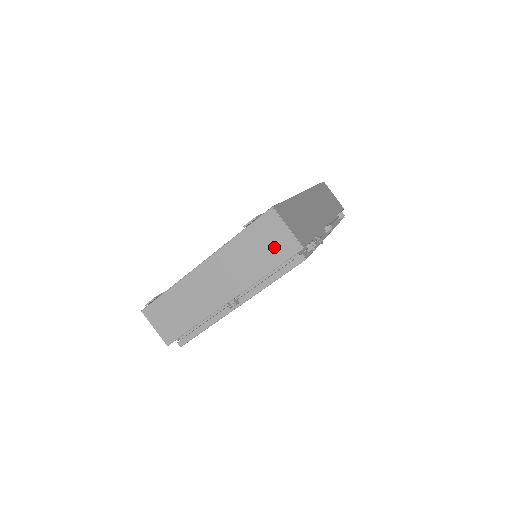
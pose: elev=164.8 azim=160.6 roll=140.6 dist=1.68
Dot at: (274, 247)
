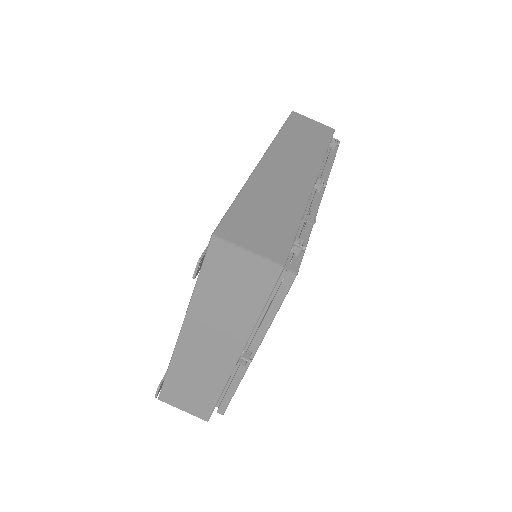
Dot at: (247, 281)
